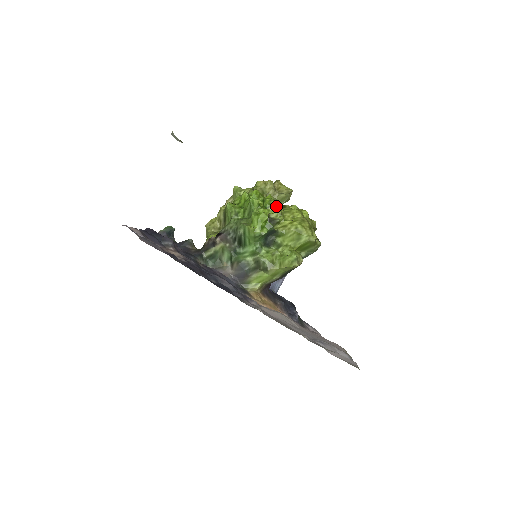
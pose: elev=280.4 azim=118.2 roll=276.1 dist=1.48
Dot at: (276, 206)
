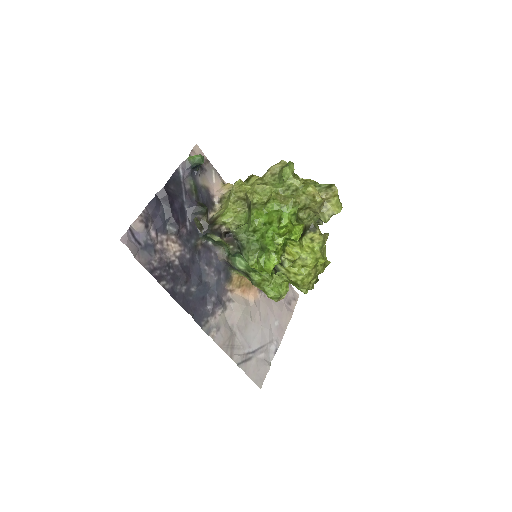
Dot at: (305, 230)
